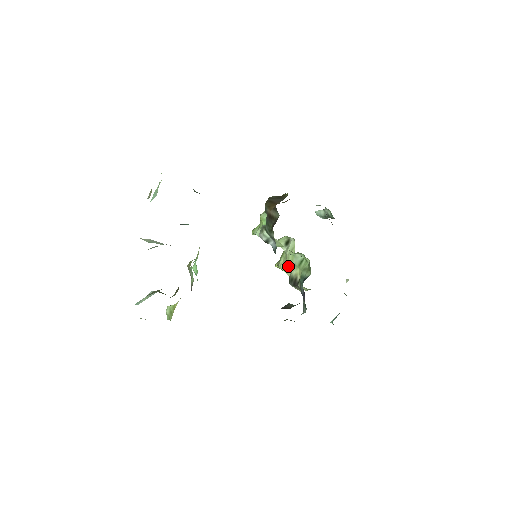
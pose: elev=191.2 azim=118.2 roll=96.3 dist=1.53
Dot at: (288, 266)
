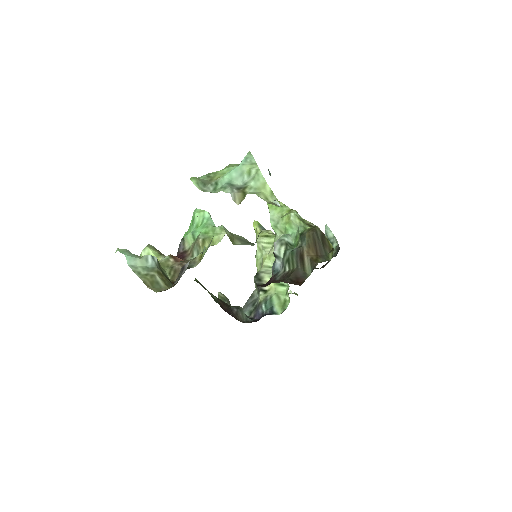
Dot at: (266, 258)
